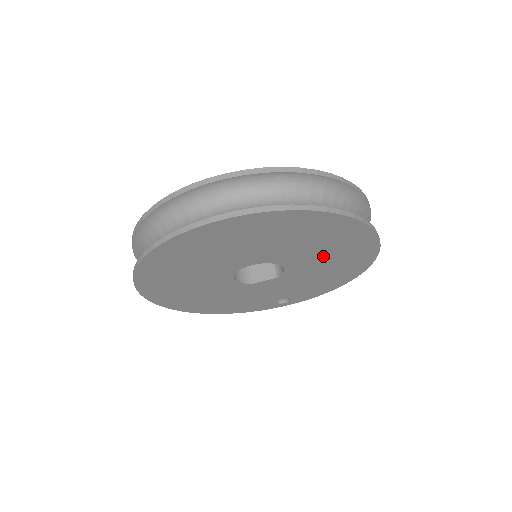
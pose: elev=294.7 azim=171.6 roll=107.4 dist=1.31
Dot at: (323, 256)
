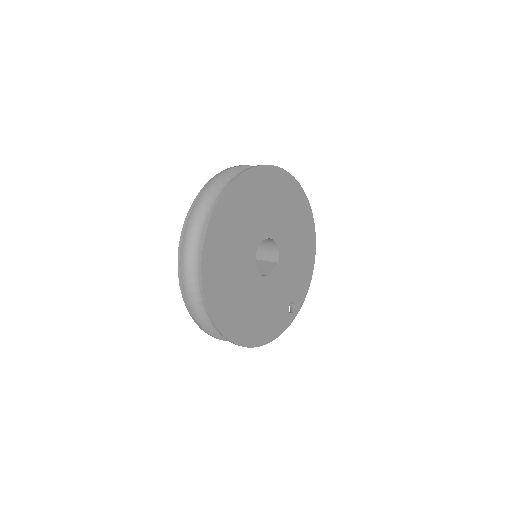
Dot at: (291, 224)
